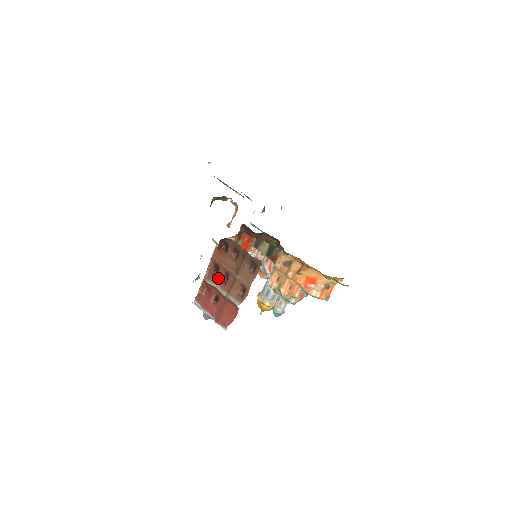
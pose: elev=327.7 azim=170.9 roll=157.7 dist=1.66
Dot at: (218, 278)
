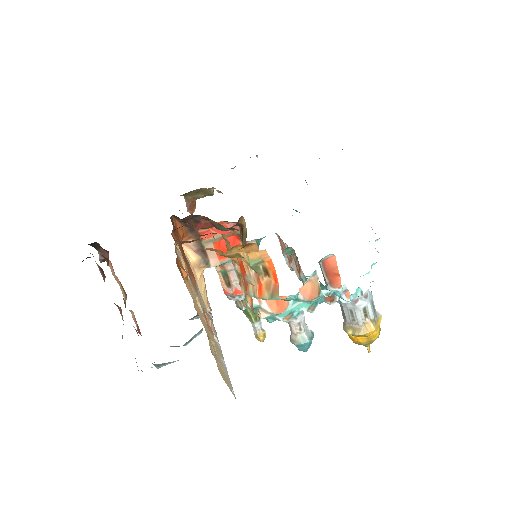
Dot at: (125, 303)
